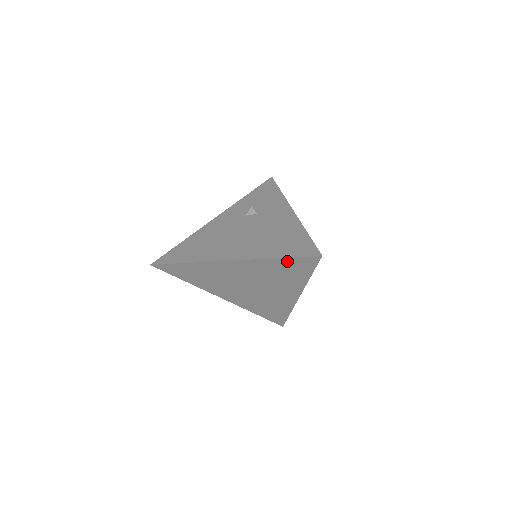
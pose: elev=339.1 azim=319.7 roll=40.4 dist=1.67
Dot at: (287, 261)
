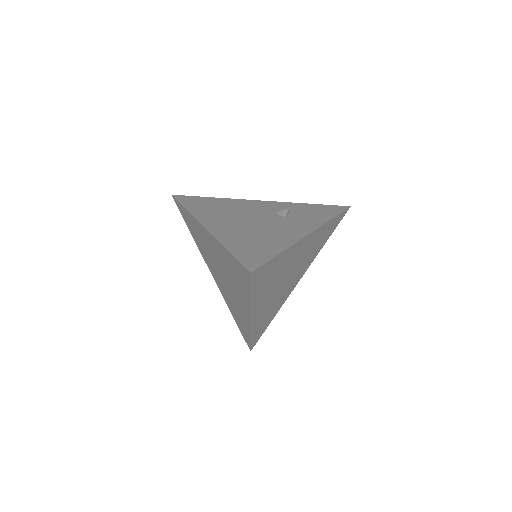
Dot at: (233, 259)
